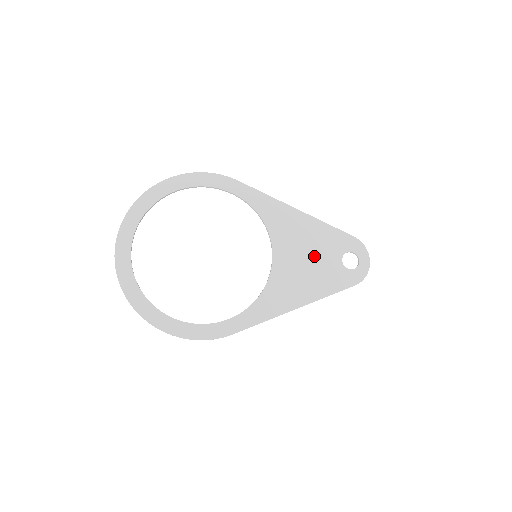
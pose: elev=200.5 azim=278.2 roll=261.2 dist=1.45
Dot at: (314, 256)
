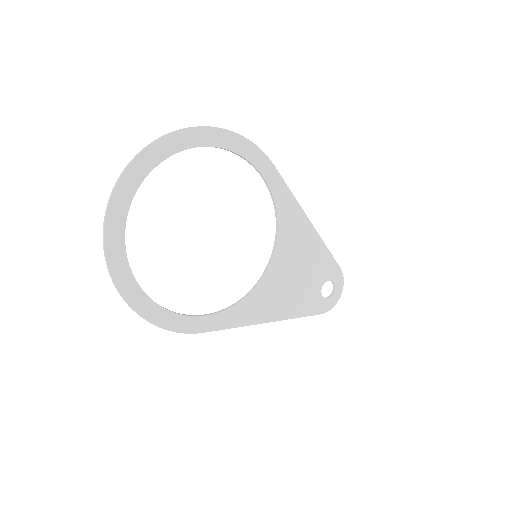
Dot at: (303, 275)
